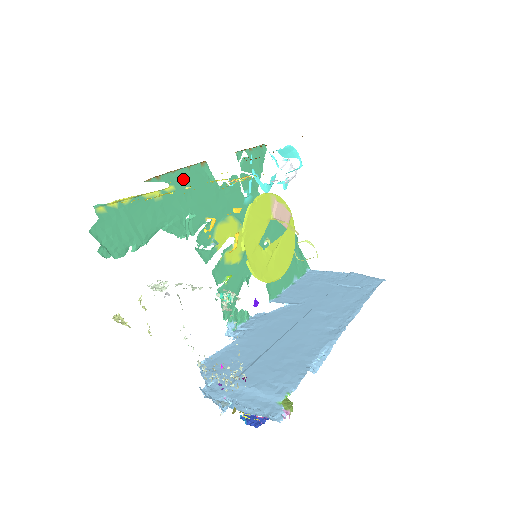
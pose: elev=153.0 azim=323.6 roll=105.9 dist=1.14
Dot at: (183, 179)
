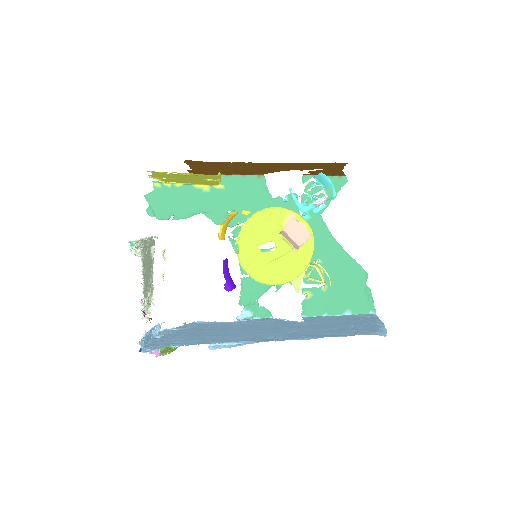
Dot at: (235, 183)
